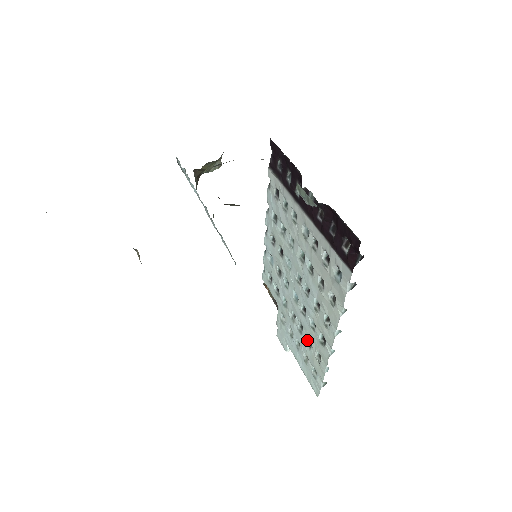
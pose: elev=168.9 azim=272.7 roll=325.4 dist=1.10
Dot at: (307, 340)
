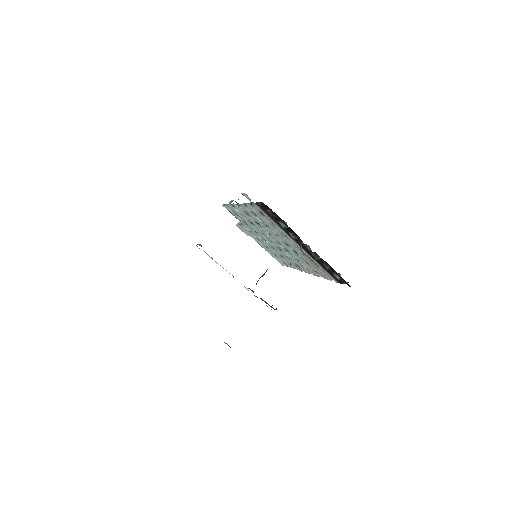
Dot at: (278, 253)
